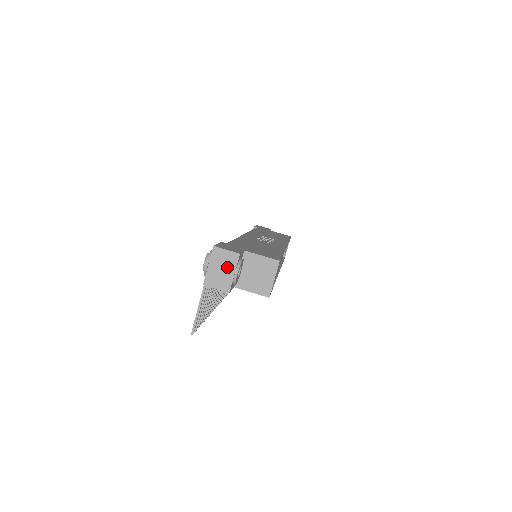
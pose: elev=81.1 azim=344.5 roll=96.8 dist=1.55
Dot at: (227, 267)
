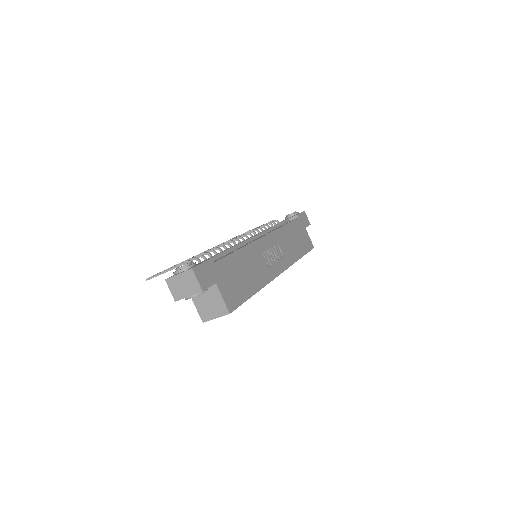
Dot at: (188, 288)
